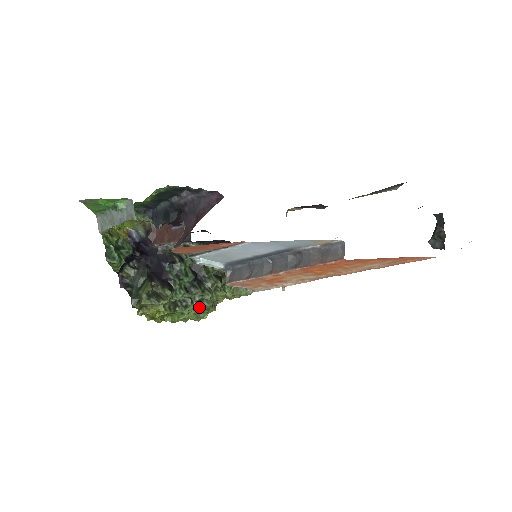
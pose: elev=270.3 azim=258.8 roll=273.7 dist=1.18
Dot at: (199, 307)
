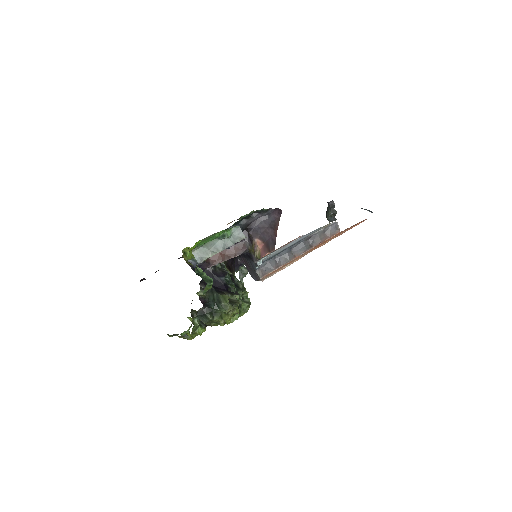
Dot at: (246, 303)
